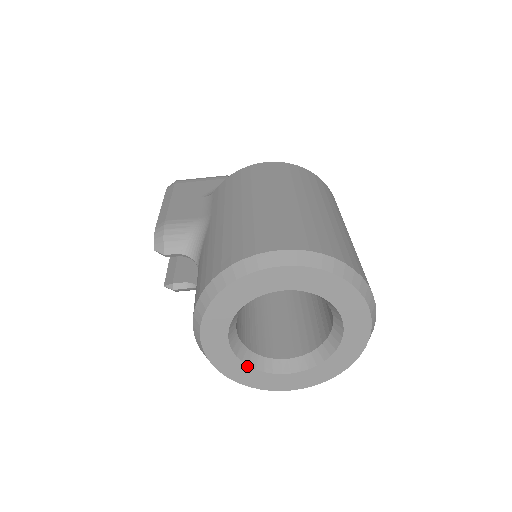
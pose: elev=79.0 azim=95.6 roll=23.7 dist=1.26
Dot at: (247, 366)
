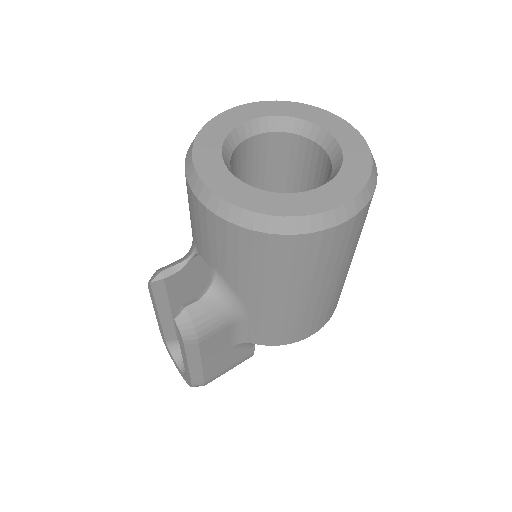
Dot at: (270, 193)
